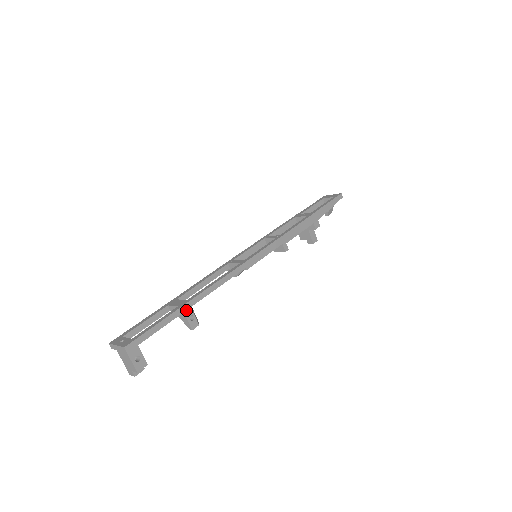
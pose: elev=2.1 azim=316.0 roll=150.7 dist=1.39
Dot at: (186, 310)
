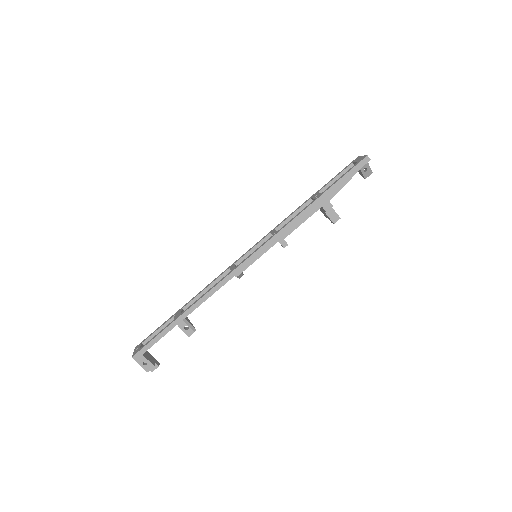
Dot at: (179, 323)
